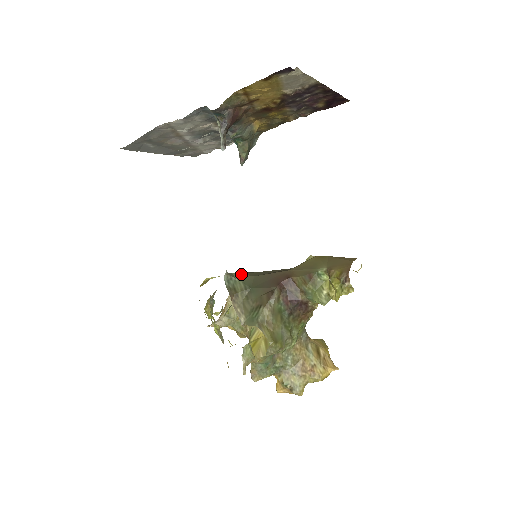
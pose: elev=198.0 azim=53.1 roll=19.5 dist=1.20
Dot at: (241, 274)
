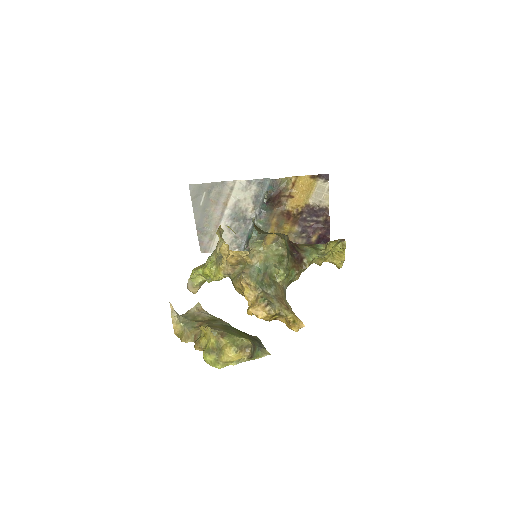
Dot at: occluded
